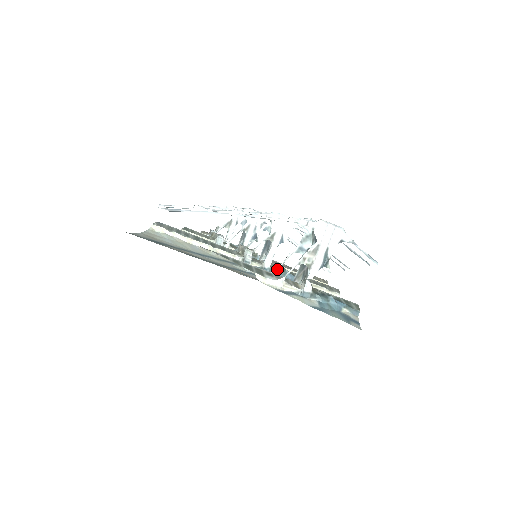
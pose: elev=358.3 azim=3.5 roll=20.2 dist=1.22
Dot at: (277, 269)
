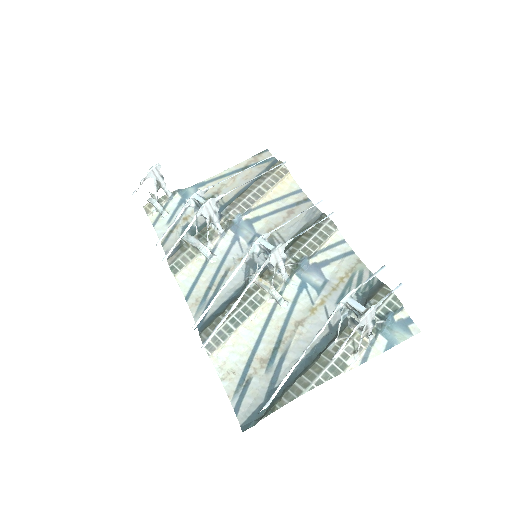
Dot at: (338, 337)
